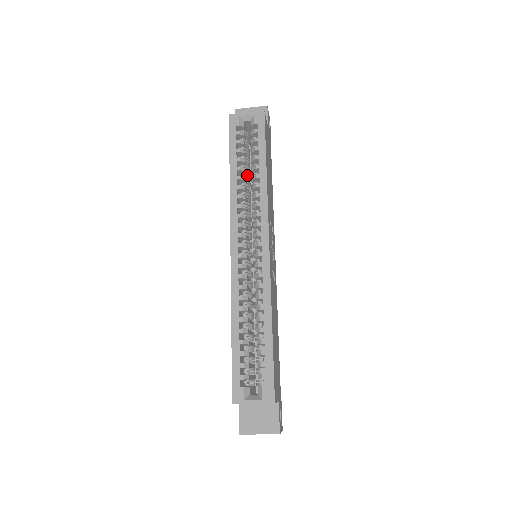
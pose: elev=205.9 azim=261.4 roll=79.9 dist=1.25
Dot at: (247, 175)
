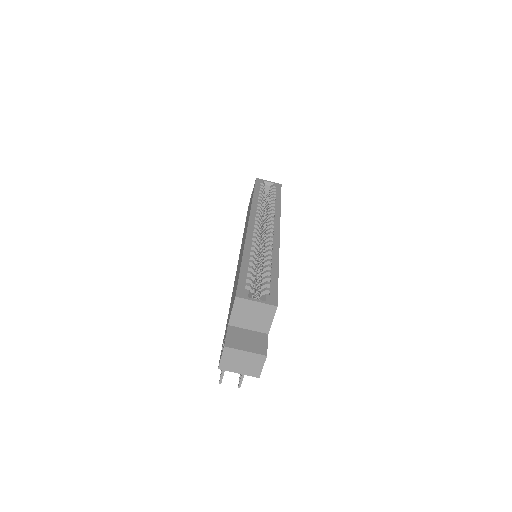
Dot at: (263, 207)
